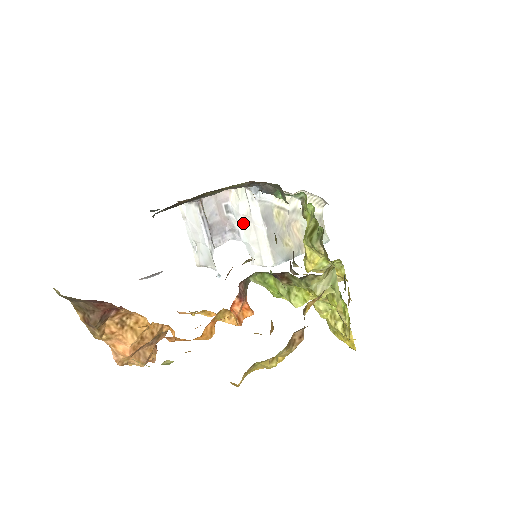
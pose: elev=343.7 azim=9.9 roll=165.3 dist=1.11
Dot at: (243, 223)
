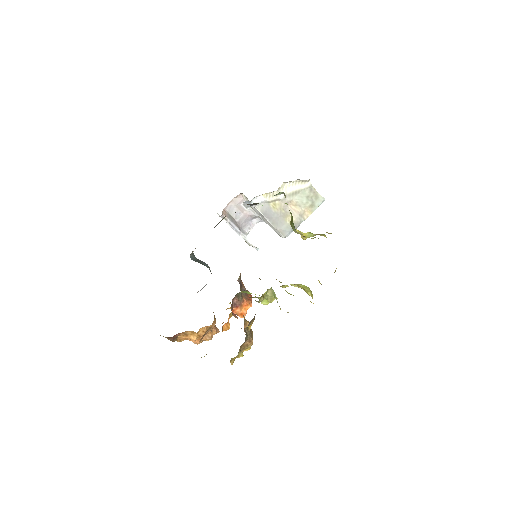
Dot at: (258, 213)
